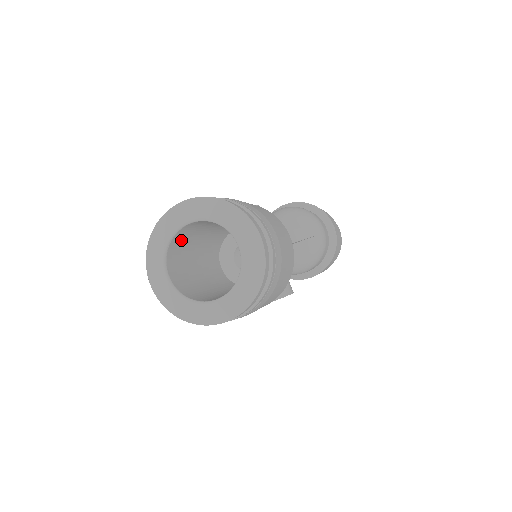
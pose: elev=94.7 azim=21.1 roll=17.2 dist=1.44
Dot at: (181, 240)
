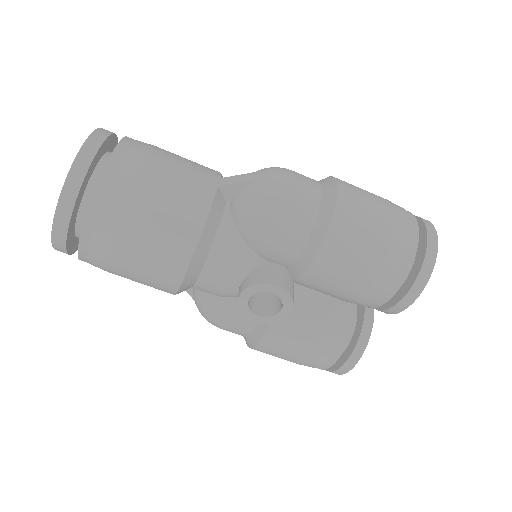
Dot at: occluded
